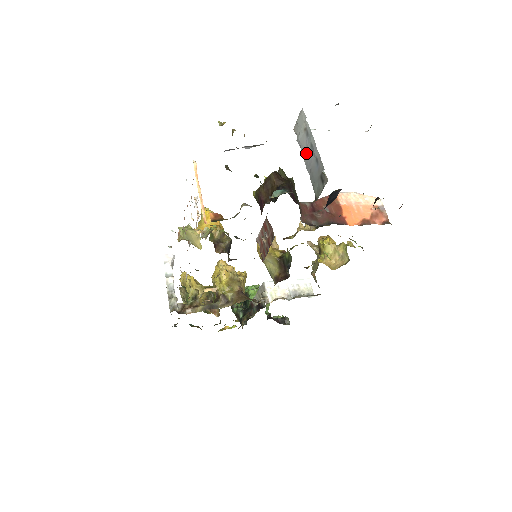
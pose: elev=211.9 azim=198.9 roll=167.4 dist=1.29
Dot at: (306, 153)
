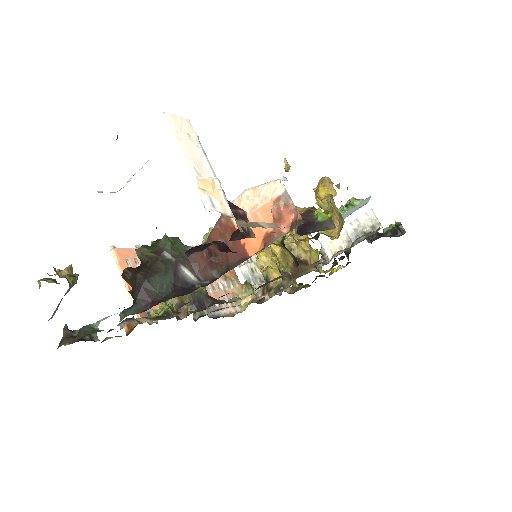
Dot at: occluded
